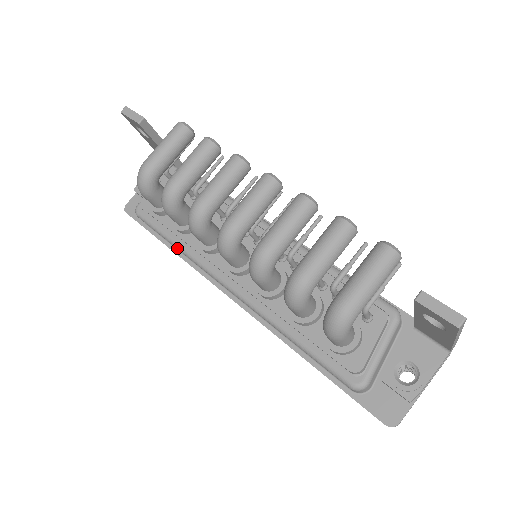
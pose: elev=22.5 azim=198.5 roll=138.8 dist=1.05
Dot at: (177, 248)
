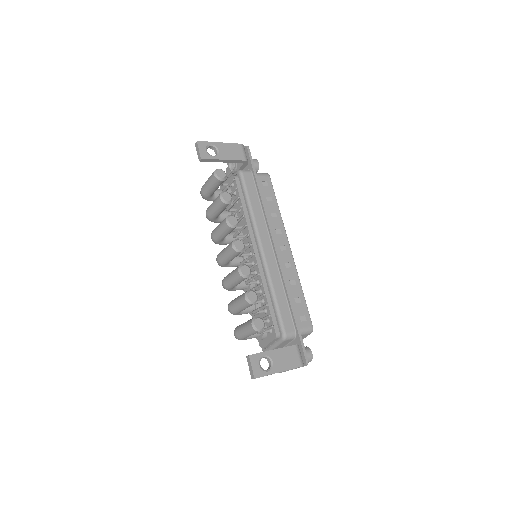
Dot at: occluded
